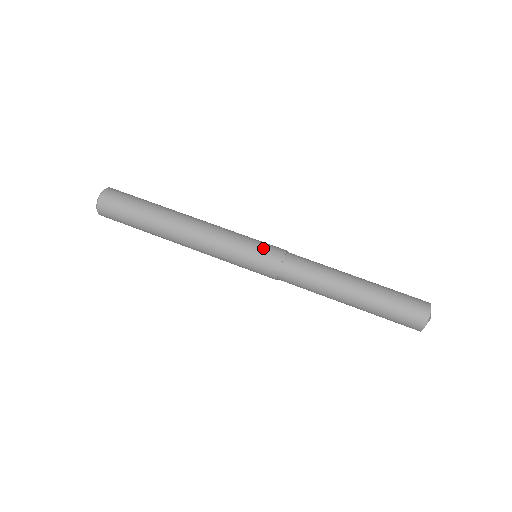
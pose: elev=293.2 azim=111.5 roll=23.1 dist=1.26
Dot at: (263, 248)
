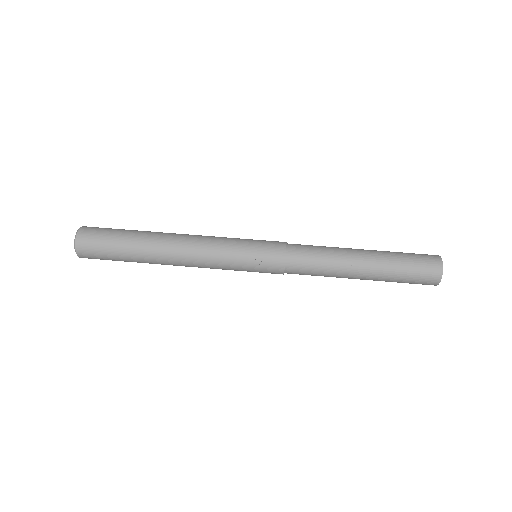
Dot at: (262, 249)
